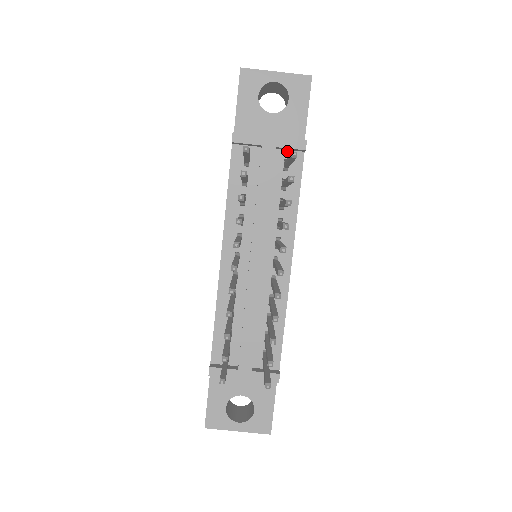
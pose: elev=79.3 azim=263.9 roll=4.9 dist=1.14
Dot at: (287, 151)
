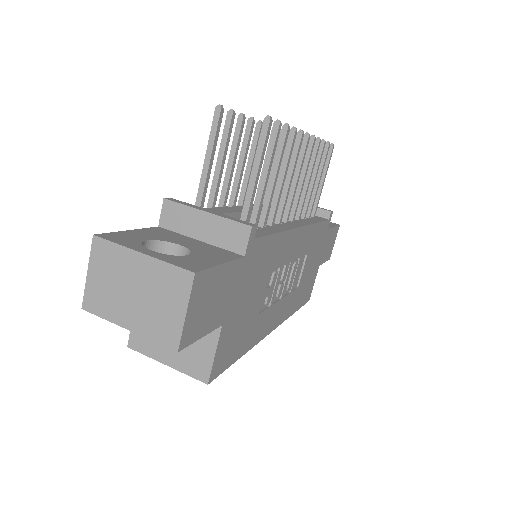
Dot at: (315, 216)
